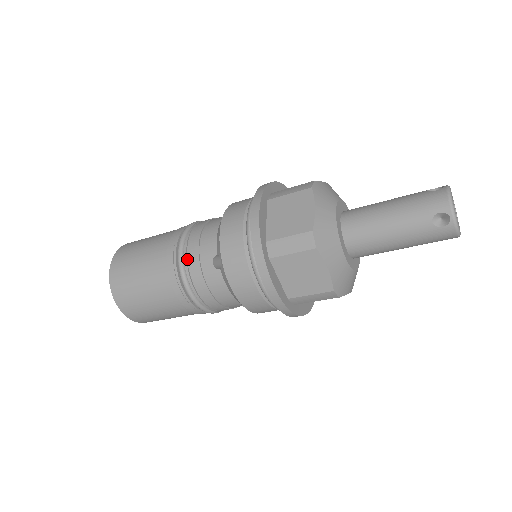
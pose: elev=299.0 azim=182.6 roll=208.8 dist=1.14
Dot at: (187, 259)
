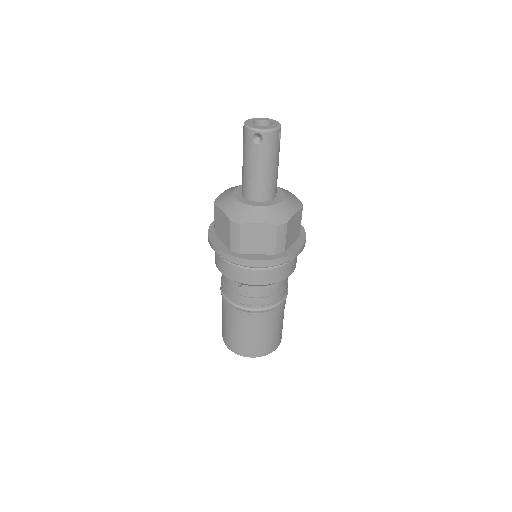
Dot at: (231, 299)
